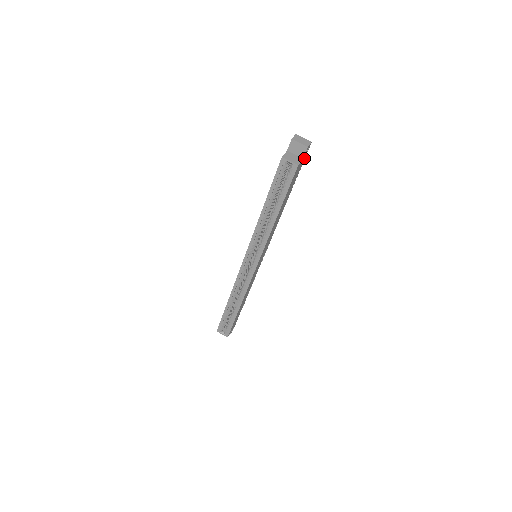
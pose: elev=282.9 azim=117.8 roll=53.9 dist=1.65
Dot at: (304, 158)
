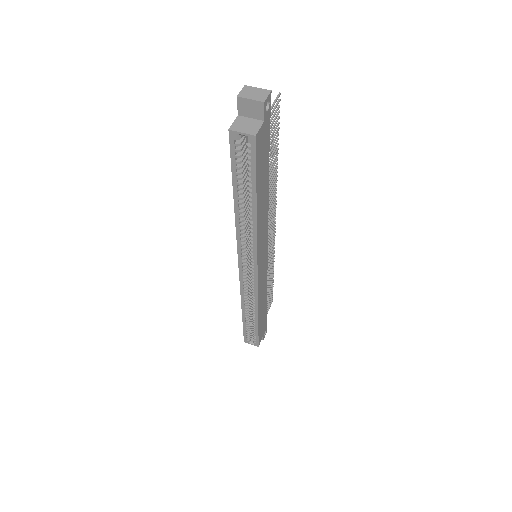
Dot at: (268, 118)
